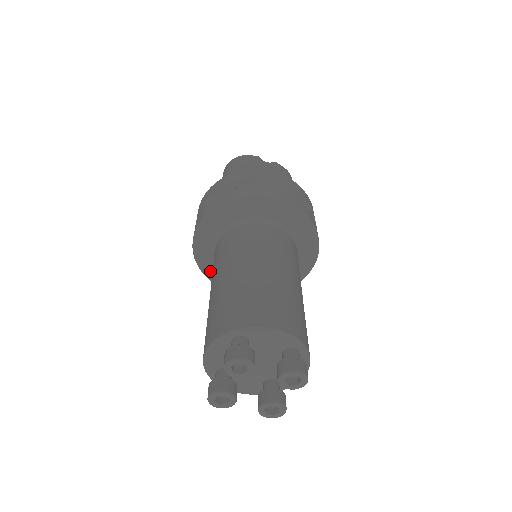
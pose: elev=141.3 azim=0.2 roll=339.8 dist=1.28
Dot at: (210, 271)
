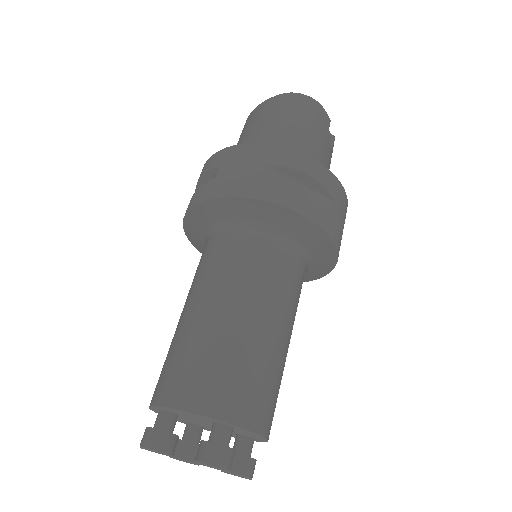
Dot at: (196, 222)
